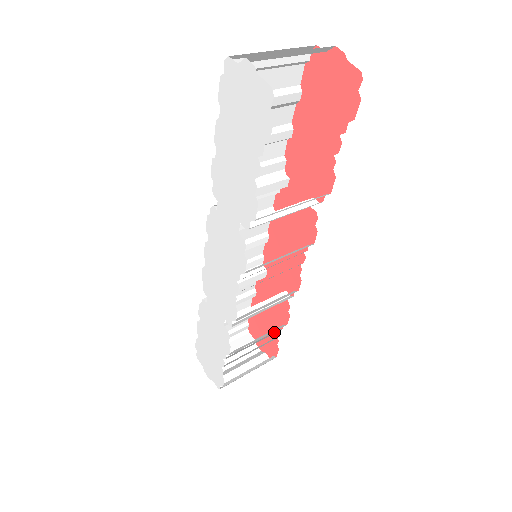
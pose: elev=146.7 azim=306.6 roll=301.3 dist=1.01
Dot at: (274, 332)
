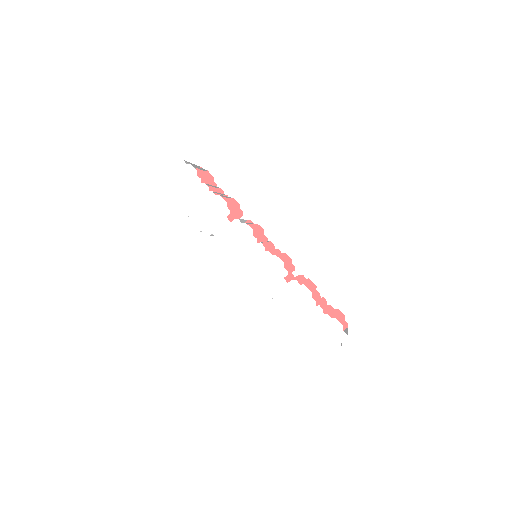
Dot at: occluded
